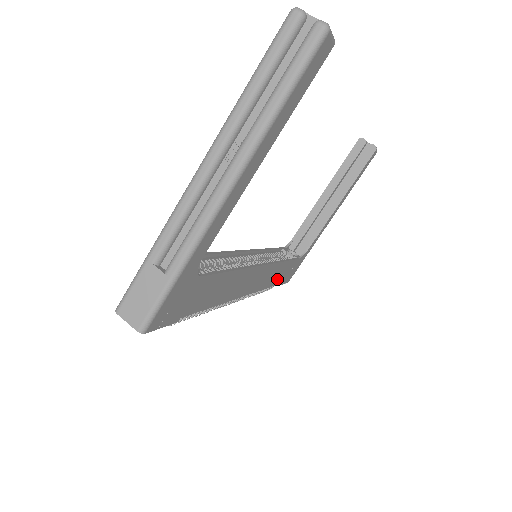
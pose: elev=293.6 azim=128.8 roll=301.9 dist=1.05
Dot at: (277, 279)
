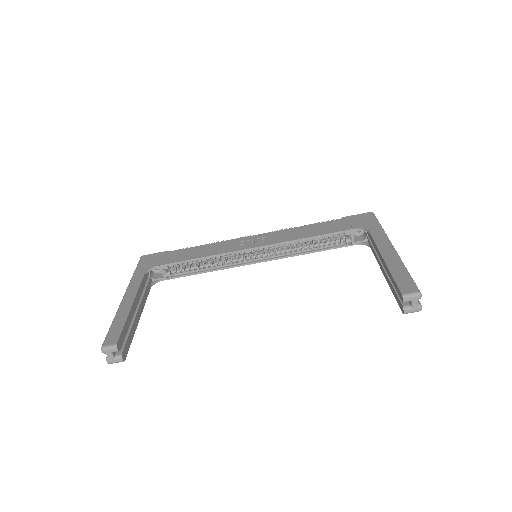
Dot at: occluded
